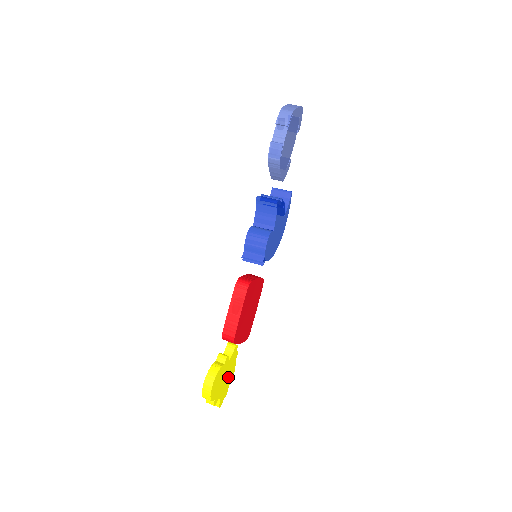
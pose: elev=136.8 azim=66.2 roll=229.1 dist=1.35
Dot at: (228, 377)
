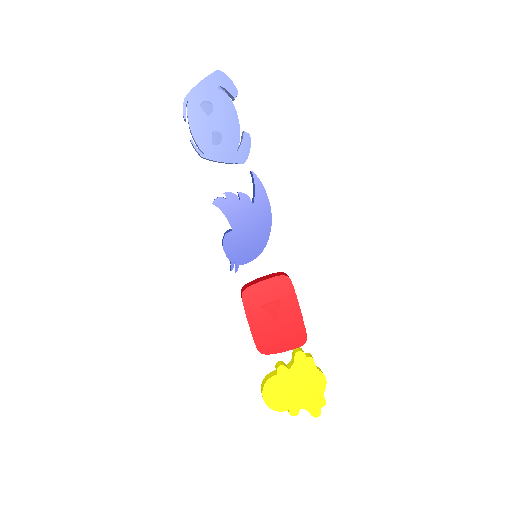
Dot at: (309, 385)
